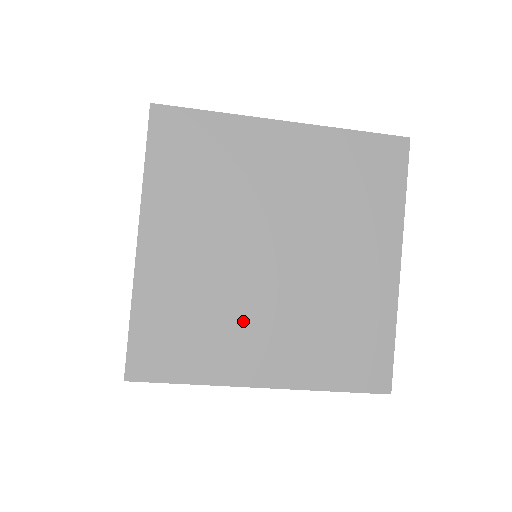
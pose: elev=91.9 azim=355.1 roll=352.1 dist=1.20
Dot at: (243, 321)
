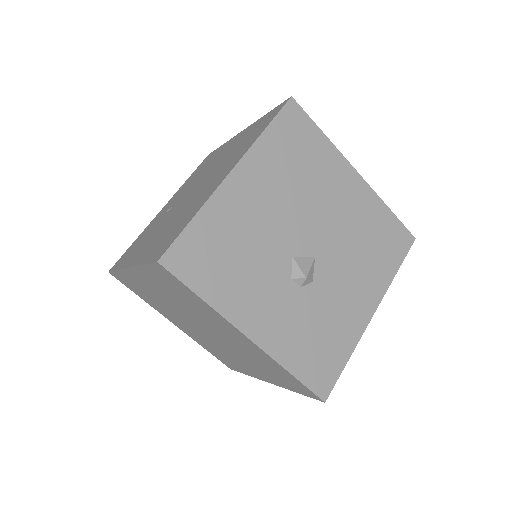
Dot at: (231, 356)
